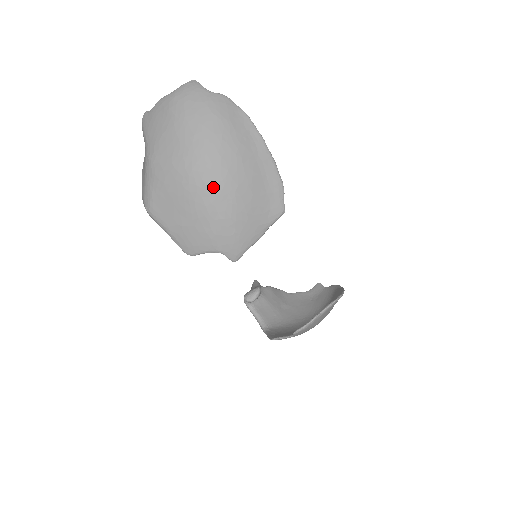
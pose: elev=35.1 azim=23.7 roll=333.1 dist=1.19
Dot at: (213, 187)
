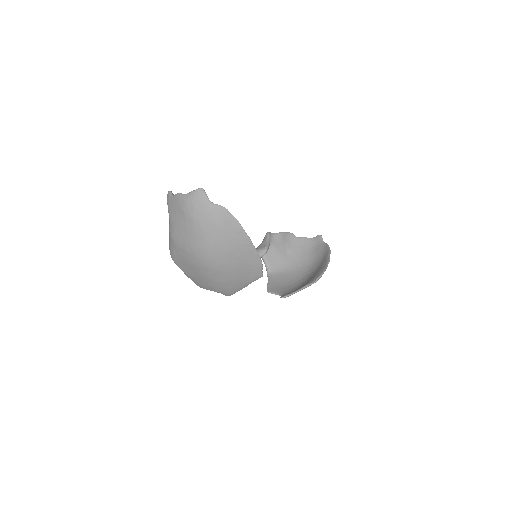
Dot at: (211, 268)
